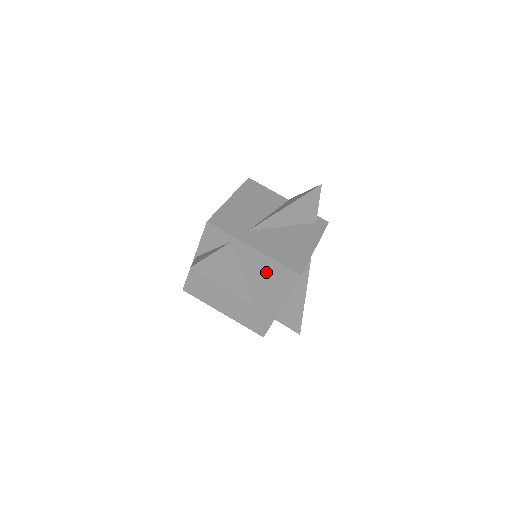
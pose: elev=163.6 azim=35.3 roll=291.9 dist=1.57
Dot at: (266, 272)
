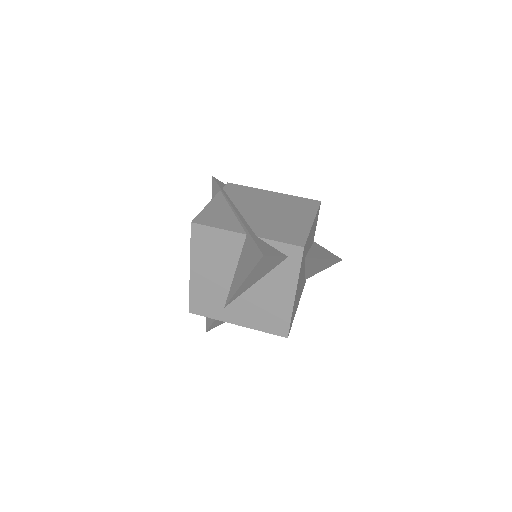
Dot at: occluded
